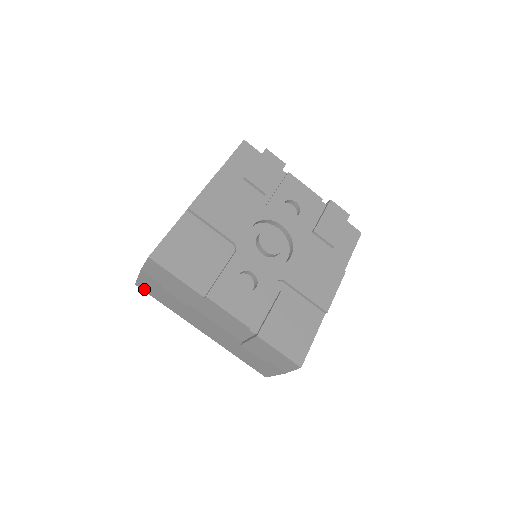
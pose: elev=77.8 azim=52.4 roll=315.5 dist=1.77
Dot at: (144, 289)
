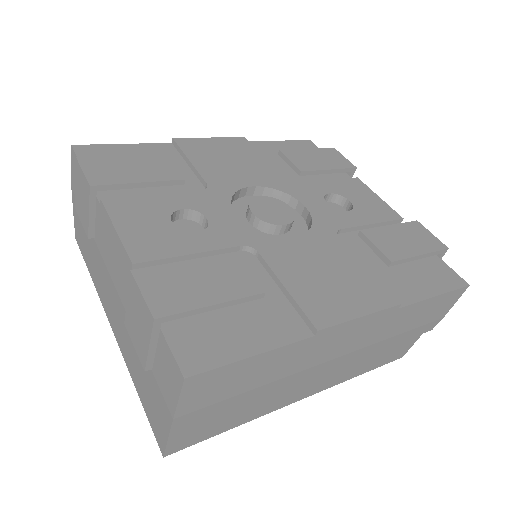
Dot at: (79, 243)
